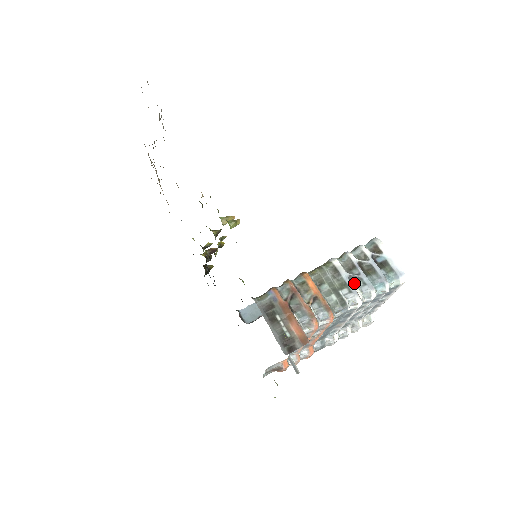
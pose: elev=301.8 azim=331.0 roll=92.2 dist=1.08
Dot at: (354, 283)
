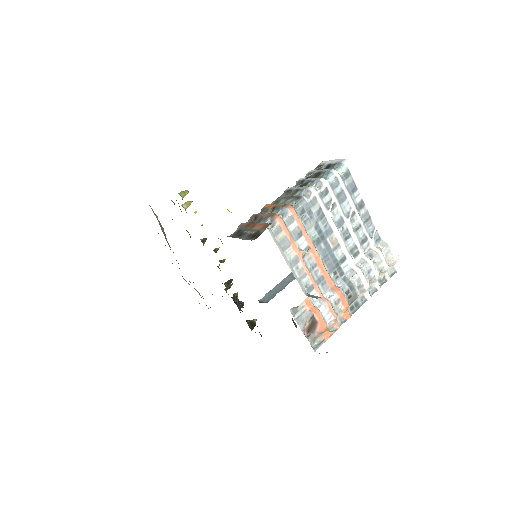
Dot at: (305, 186)
